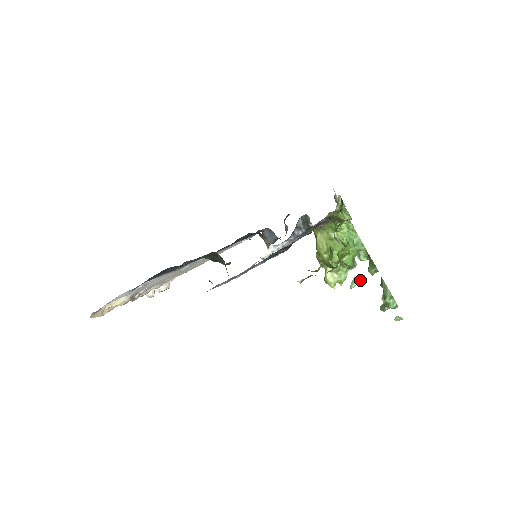
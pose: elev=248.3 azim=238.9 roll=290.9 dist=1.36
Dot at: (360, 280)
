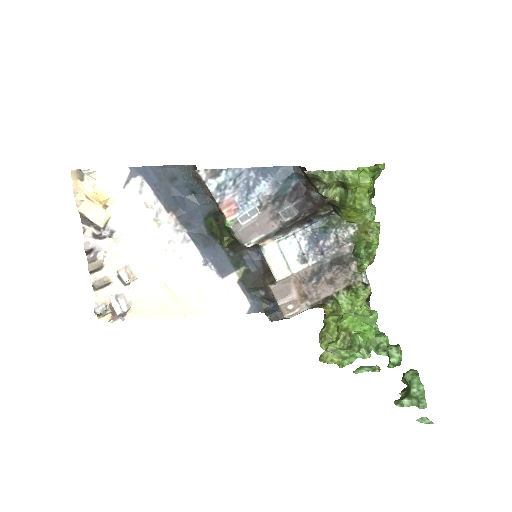
Dot at: (371, 368)
